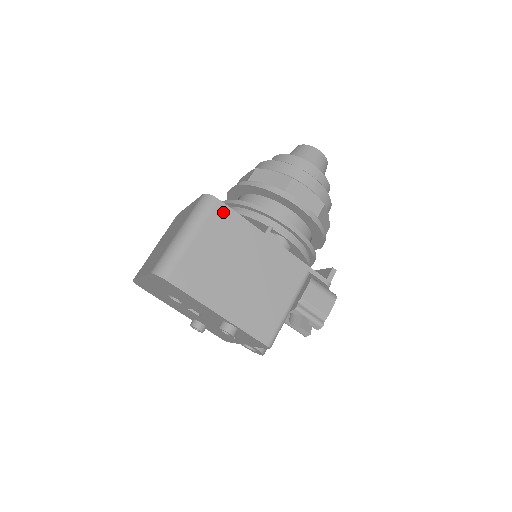
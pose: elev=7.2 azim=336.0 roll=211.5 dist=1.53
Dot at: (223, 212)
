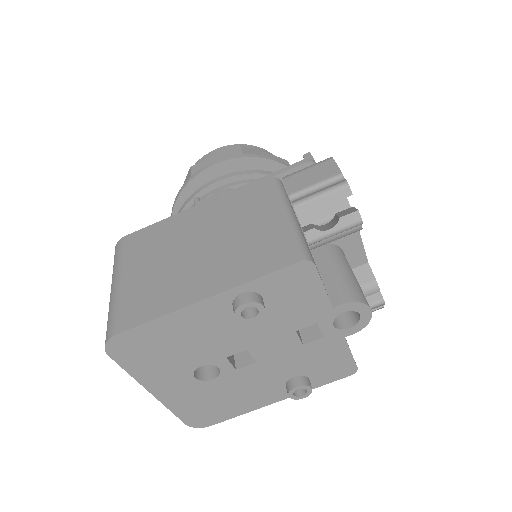
Dot at: (135, 238)
